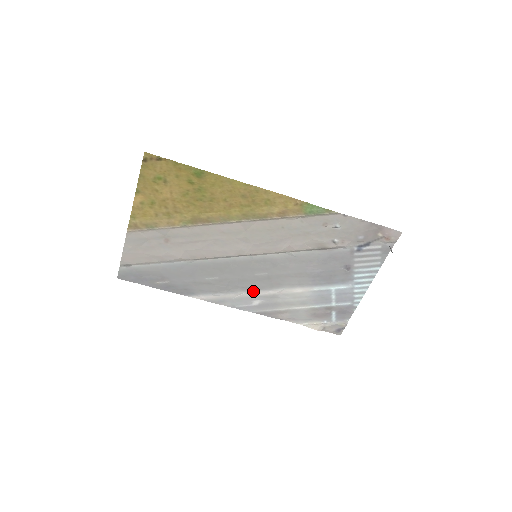
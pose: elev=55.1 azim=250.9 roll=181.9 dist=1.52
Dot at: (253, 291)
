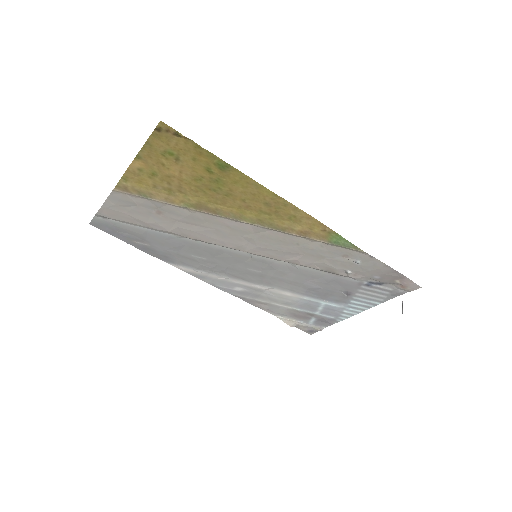
Dot at: (239, 280)
